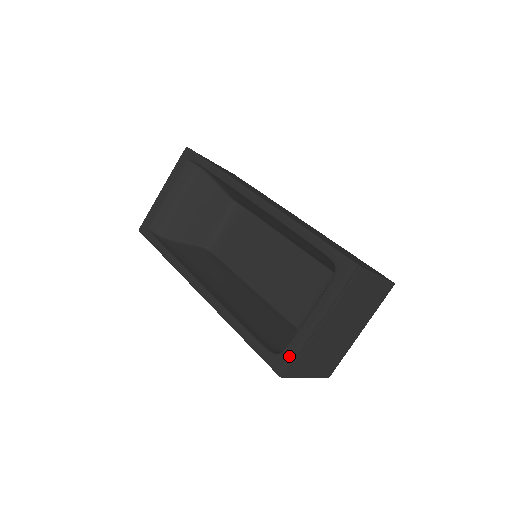
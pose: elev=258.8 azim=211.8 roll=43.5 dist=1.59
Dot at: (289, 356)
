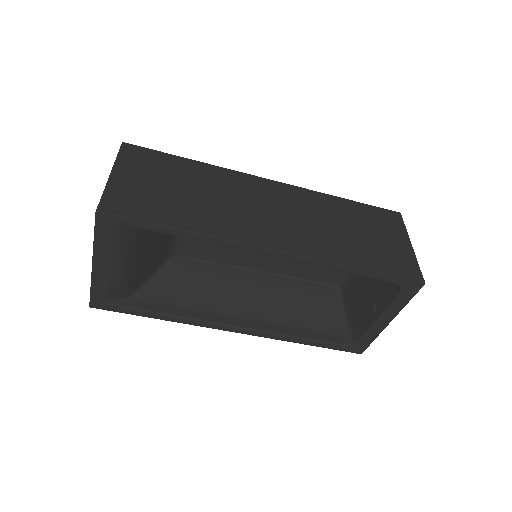
Dot at: (366, 344)
